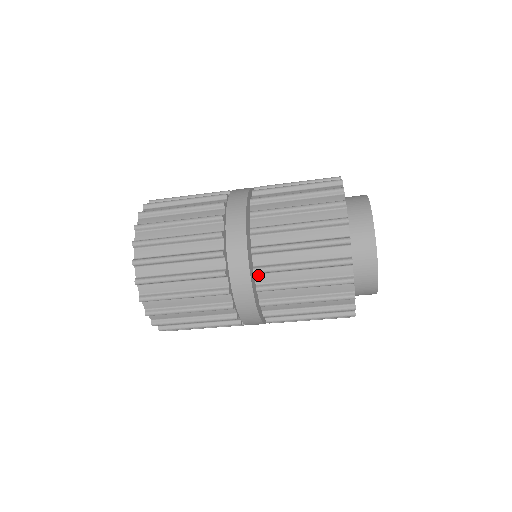
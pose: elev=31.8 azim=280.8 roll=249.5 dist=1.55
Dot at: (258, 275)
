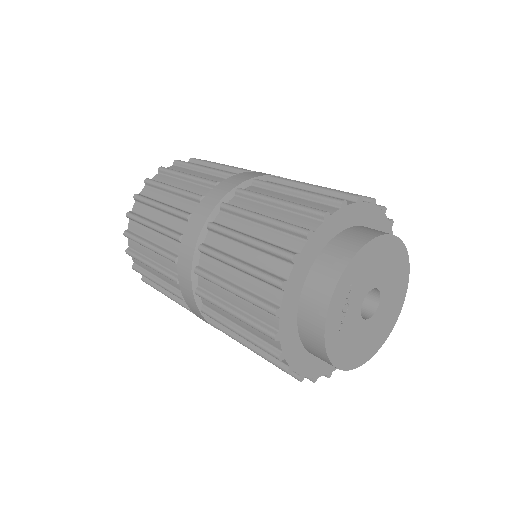
Dot at: occluded
